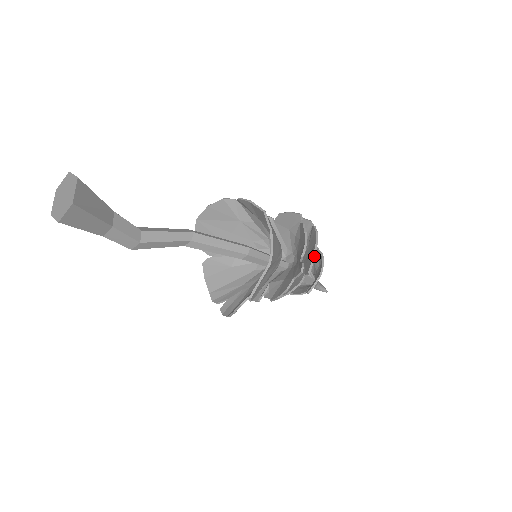
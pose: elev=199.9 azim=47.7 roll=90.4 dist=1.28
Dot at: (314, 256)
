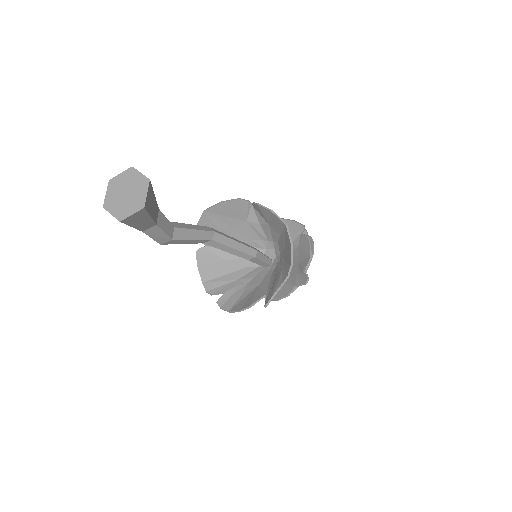
Dot at: (309, 265)
